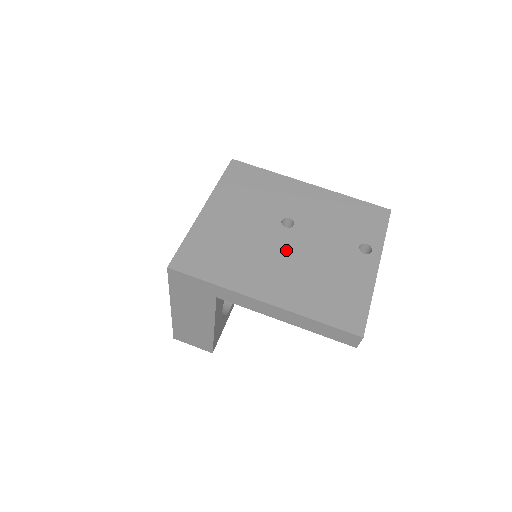
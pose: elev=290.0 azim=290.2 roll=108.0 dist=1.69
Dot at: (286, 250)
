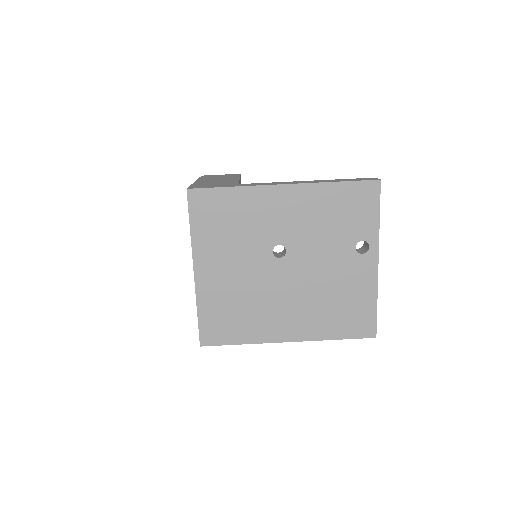
Dot at: (289, 284)
